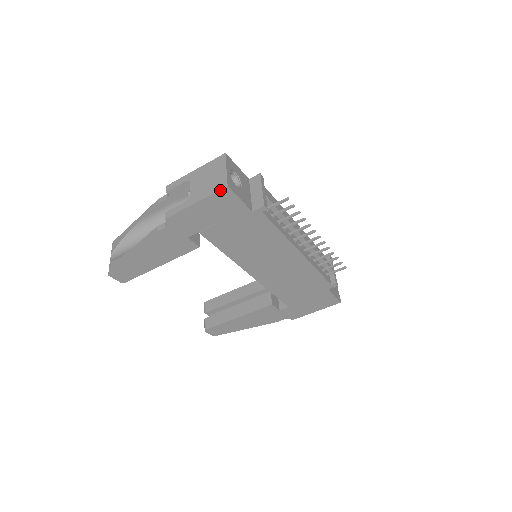
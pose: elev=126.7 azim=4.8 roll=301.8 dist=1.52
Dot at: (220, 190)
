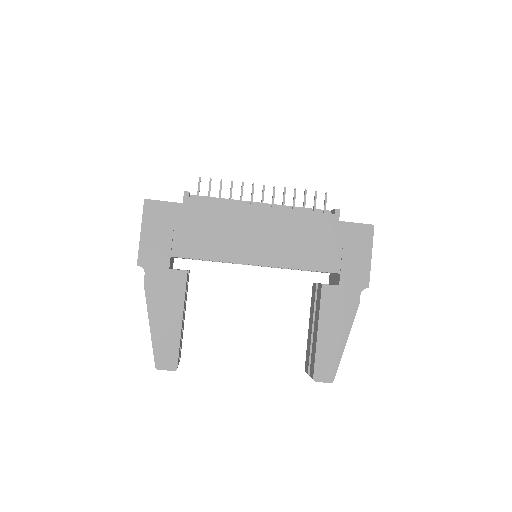
Dot at: (144, 206)
